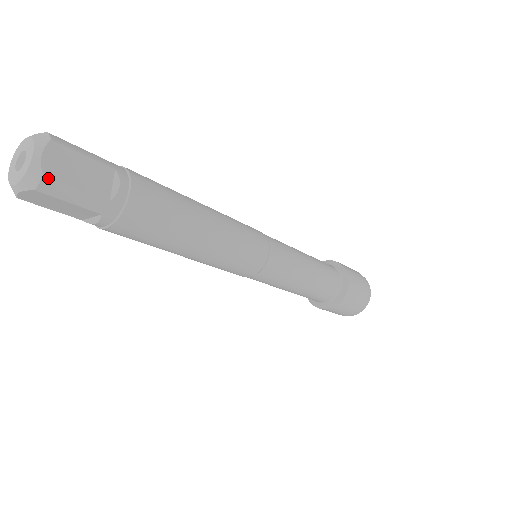
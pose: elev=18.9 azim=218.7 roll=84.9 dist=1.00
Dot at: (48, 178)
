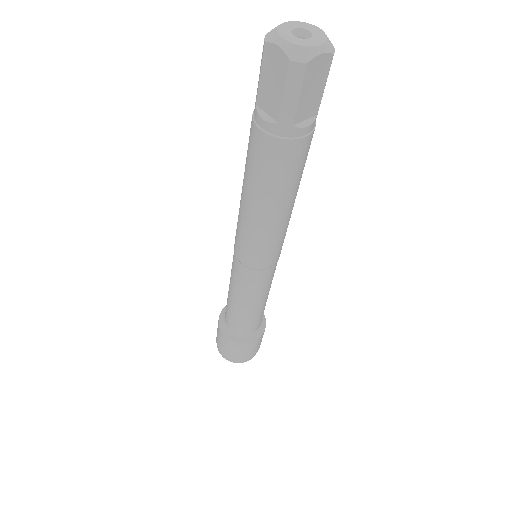
Dot at: occluded
